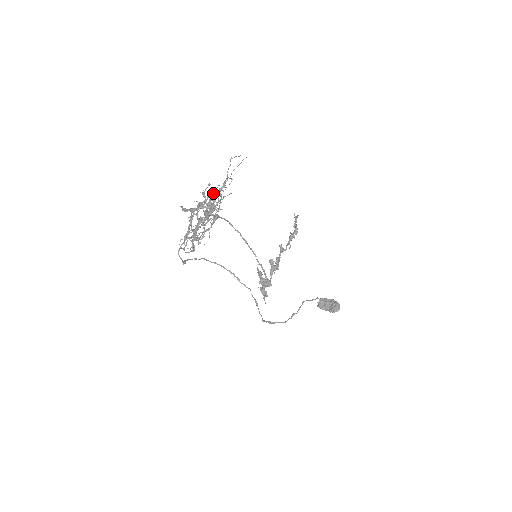
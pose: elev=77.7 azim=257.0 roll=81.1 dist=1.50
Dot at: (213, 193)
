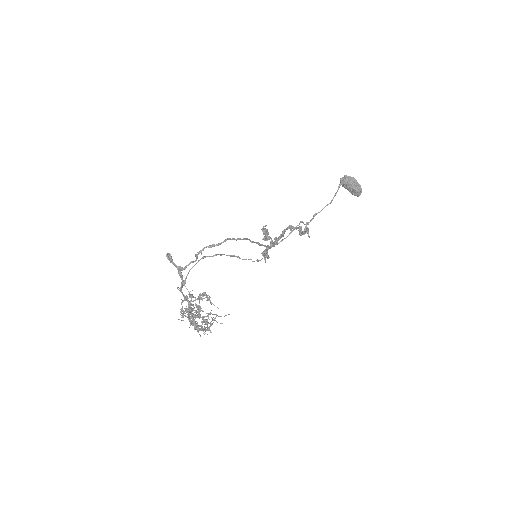
Dot at: occluded
